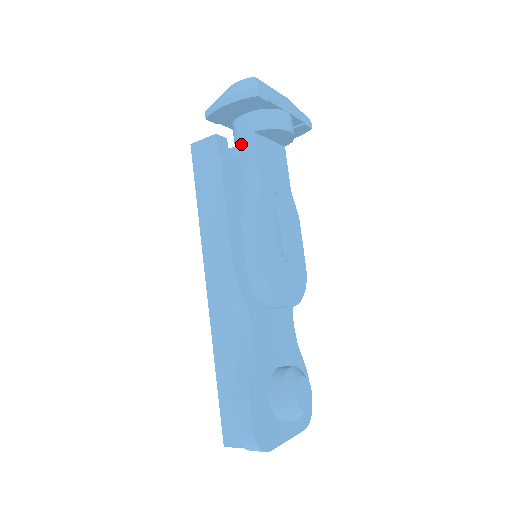
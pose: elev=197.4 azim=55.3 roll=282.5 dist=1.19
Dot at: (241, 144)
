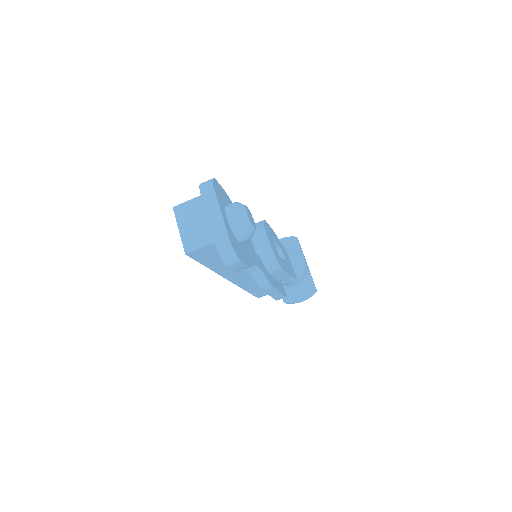
Dot at: occluded
